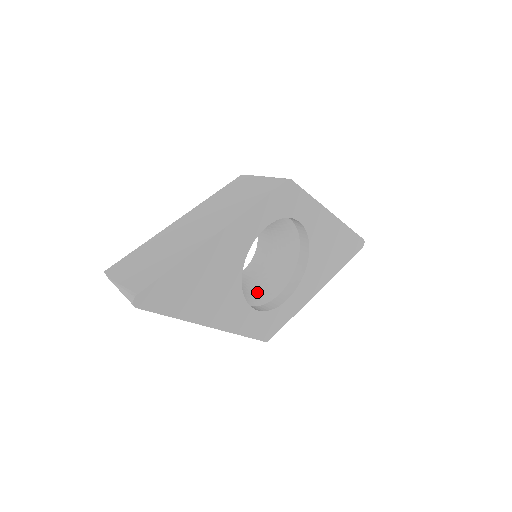
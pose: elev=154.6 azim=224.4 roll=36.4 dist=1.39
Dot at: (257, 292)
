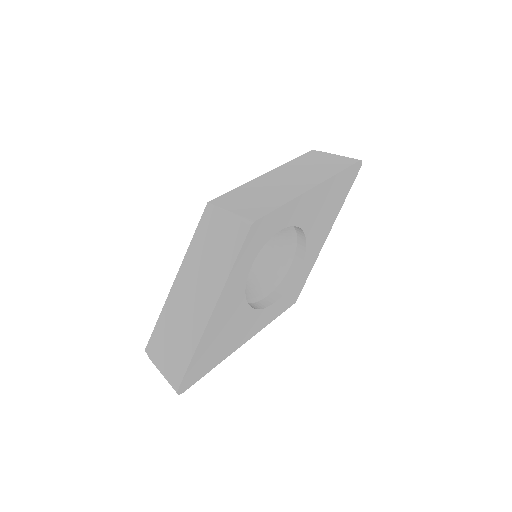
Dot at: (271, 273)
